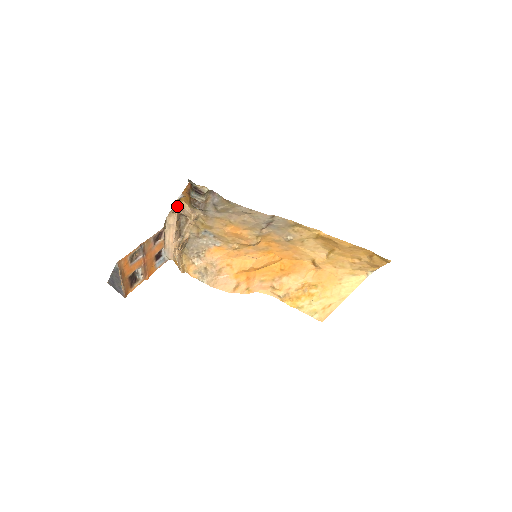
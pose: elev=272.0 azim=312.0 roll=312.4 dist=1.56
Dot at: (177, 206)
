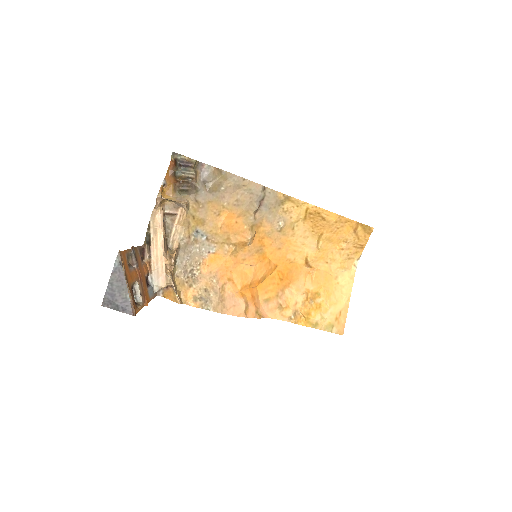
Dot at: (161, 197)
